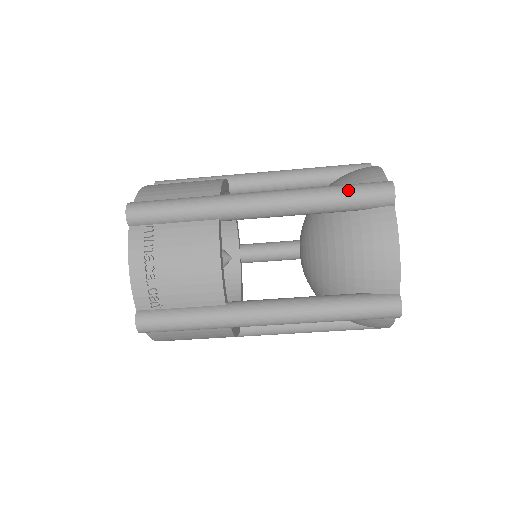
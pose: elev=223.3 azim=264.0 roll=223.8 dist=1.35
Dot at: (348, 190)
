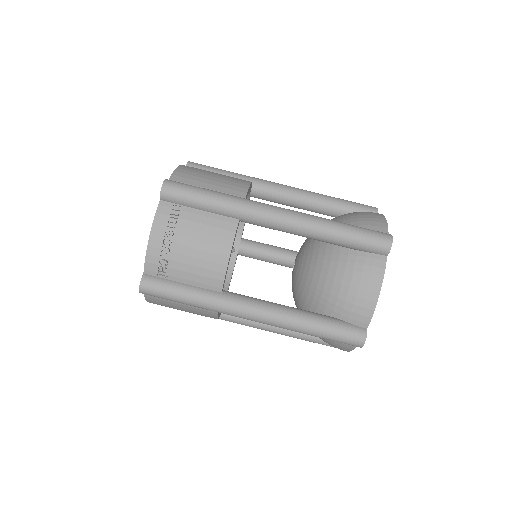
Dot at: (354, 231)
